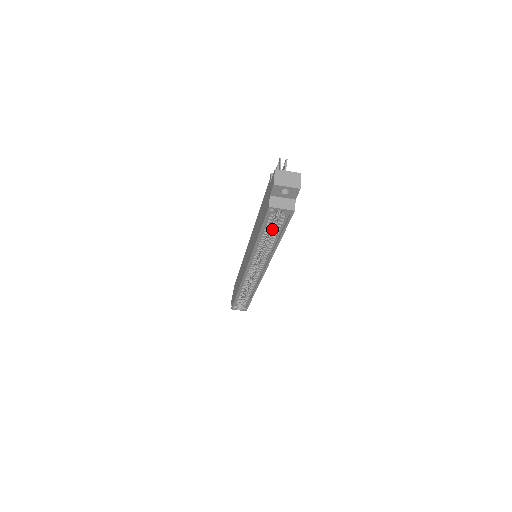
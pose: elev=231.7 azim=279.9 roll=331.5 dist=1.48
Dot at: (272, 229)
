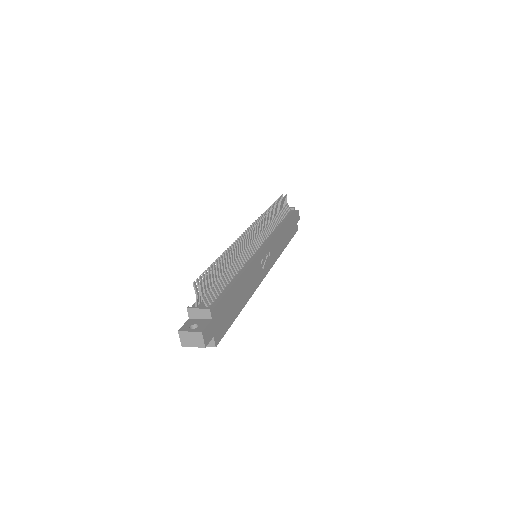
Dot at: occluded
